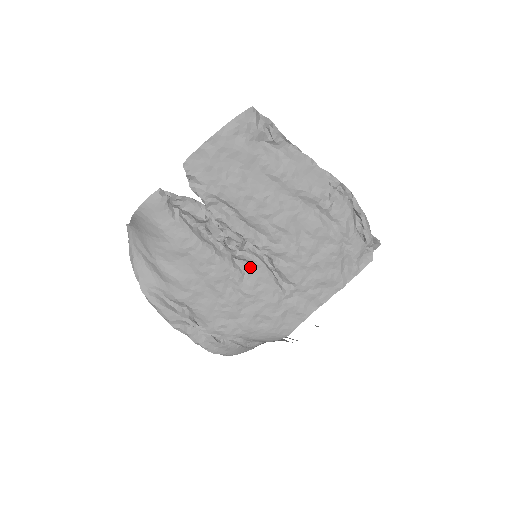
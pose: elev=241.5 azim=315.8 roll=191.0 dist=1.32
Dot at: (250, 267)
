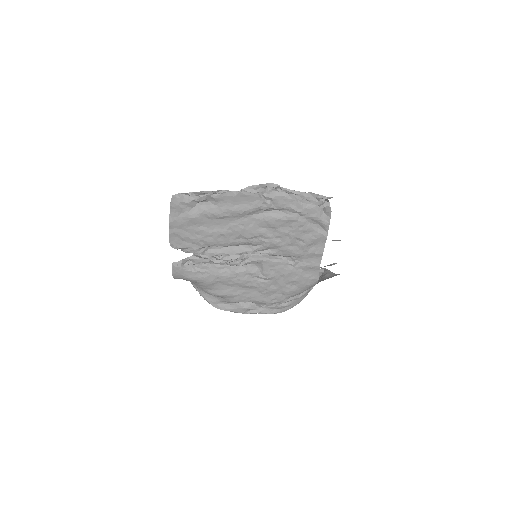
Dot at: (258, 264)
